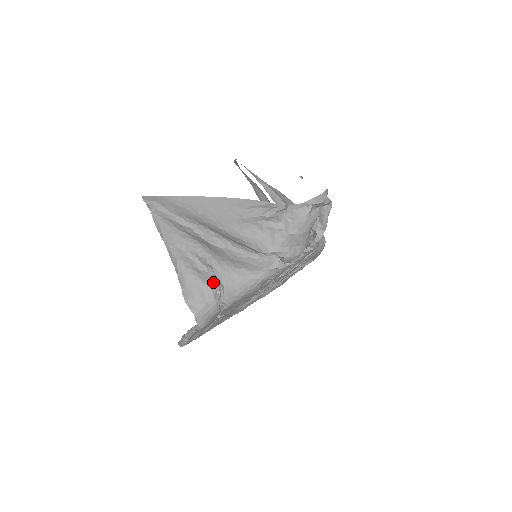
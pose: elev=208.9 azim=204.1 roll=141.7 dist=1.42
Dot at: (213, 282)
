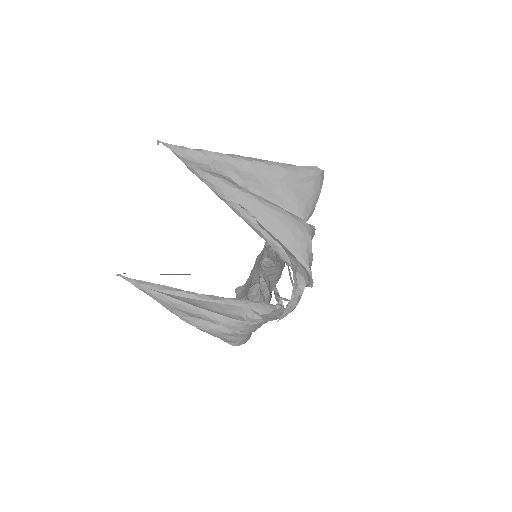
Dot at: occluded
